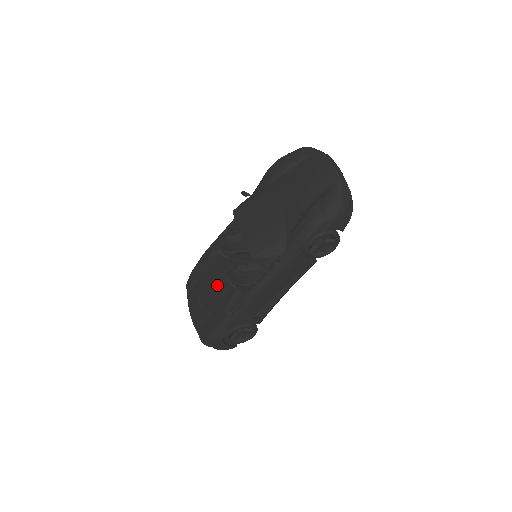
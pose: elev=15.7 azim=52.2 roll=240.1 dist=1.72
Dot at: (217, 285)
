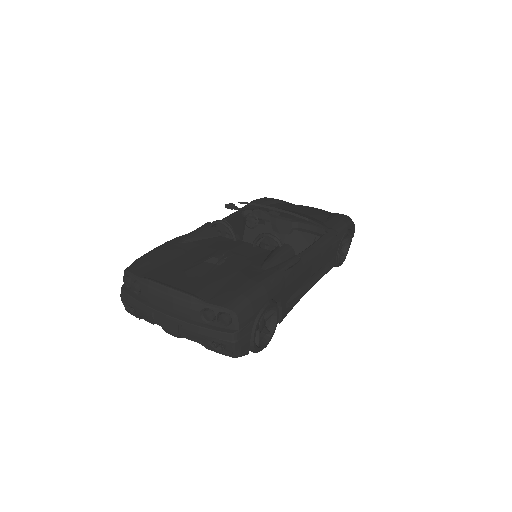
Dot at: (229, 255)
